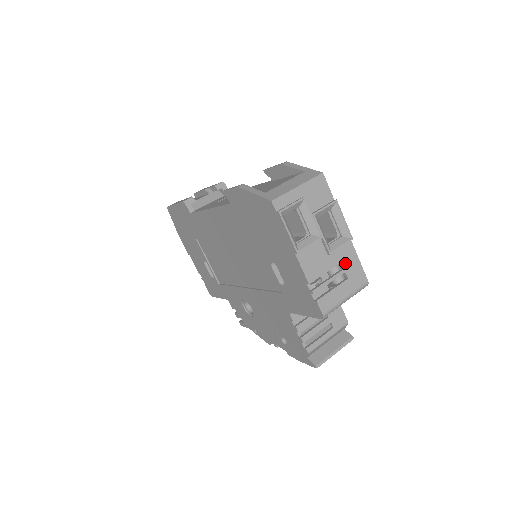
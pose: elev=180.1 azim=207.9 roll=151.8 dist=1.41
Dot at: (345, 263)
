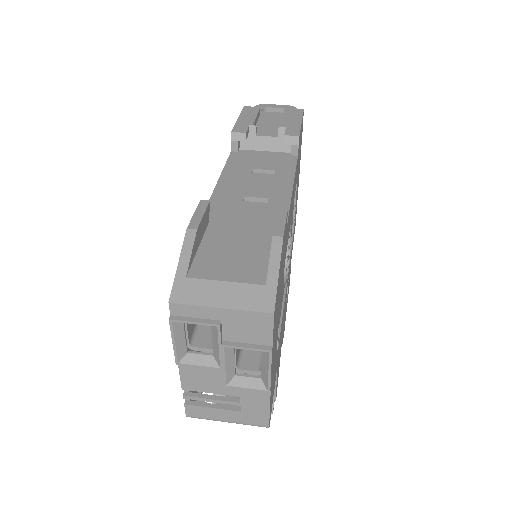
Dot at: (246, 400)
